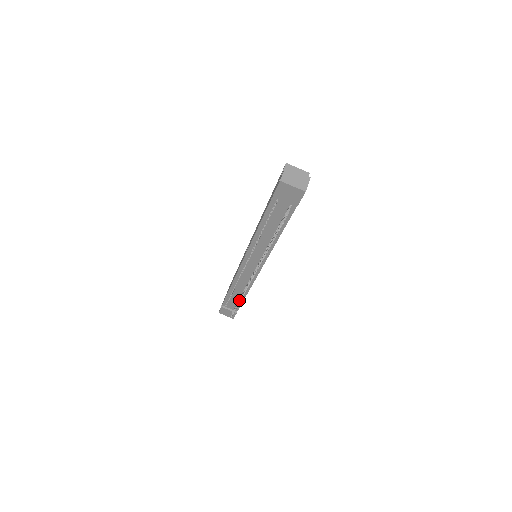
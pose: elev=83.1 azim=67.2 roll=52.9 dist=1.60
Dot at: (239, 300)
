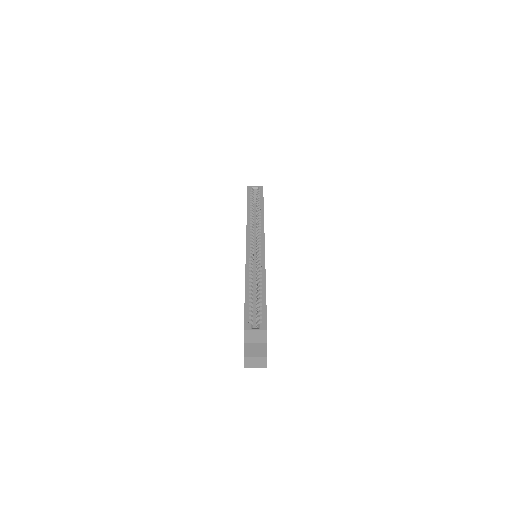
Dot at: occluded
